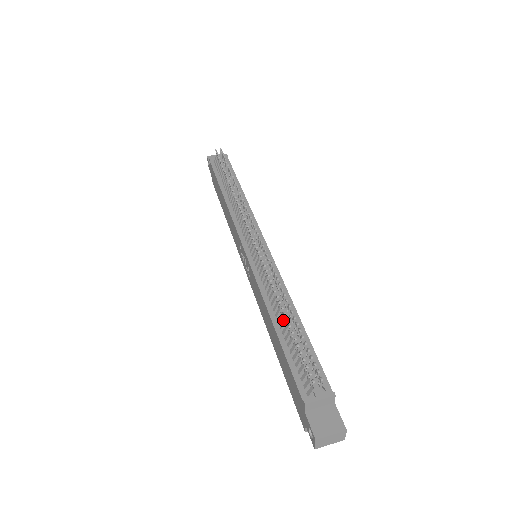
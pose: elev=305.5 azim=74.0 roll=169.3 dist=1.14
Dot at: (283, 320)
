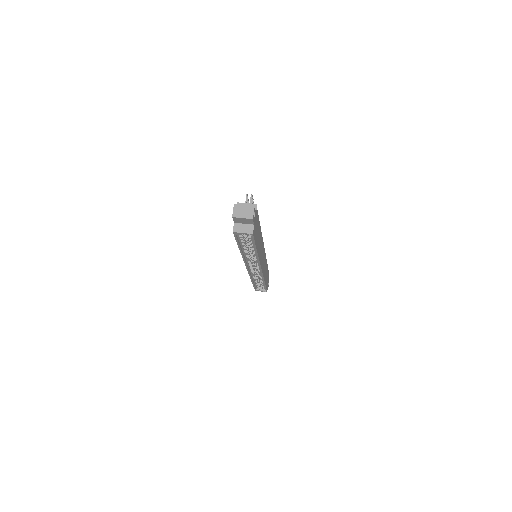
Dot at: occluded
